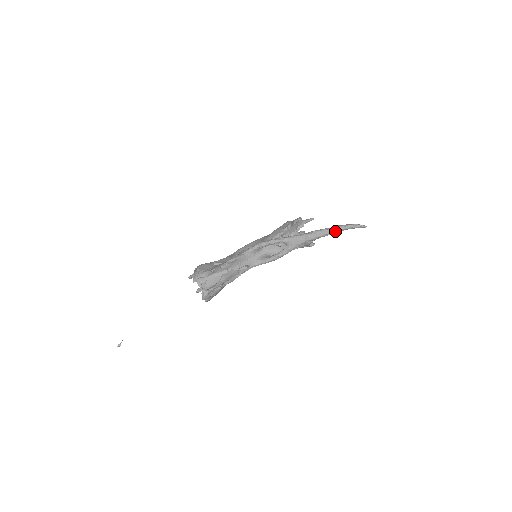
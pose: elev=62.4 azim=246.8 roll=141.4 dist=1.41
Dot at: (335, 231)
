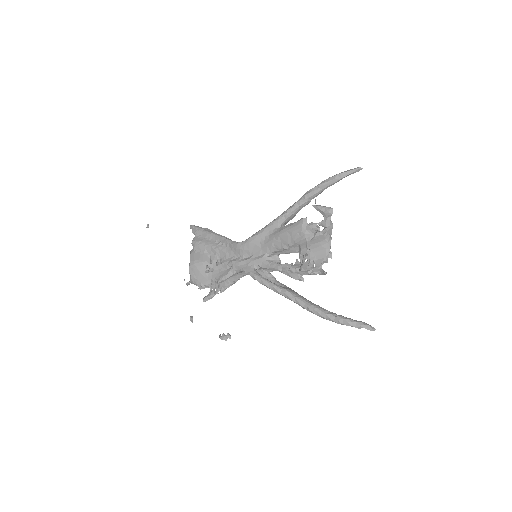
Dot at: (334, 321)
